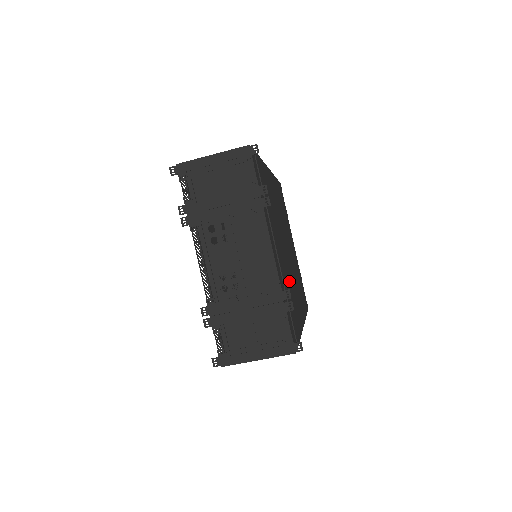
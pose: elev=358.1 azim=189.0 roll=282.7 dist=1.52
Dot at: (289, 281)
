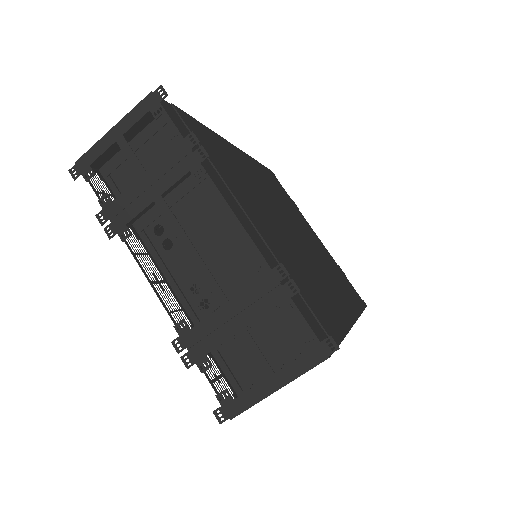
Dot at: (300, 265)
